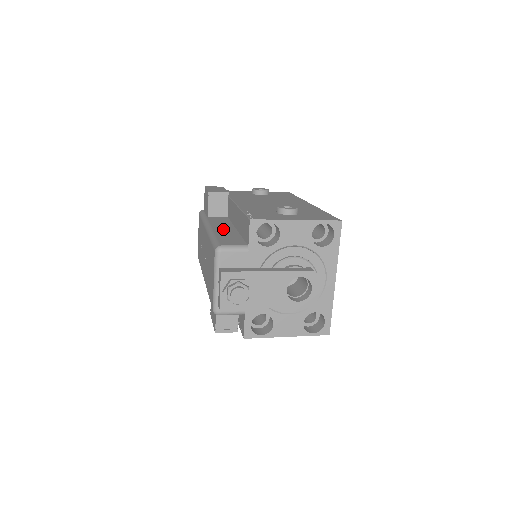
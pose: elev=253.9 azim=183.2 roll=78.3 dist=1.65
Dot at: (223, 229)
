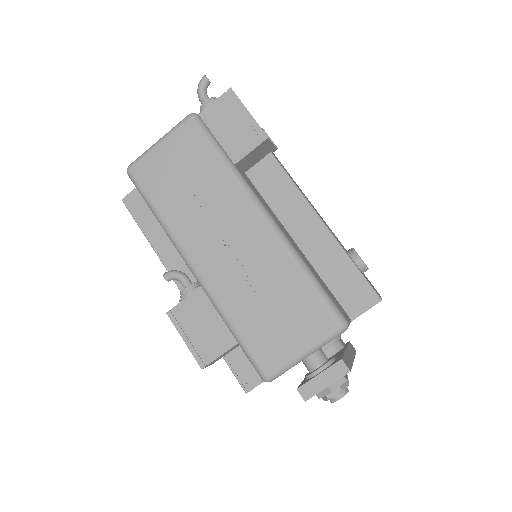
Dot at: (293, 242)
